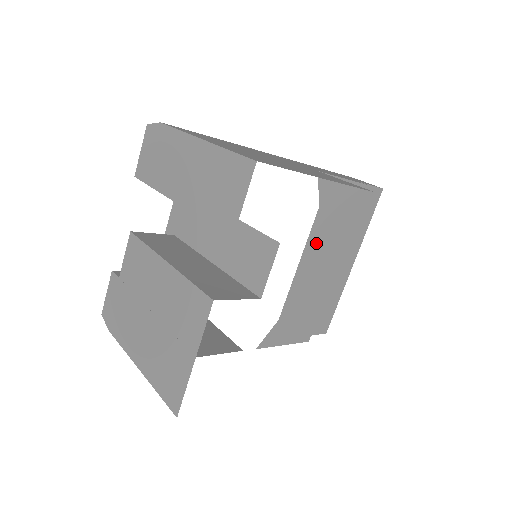
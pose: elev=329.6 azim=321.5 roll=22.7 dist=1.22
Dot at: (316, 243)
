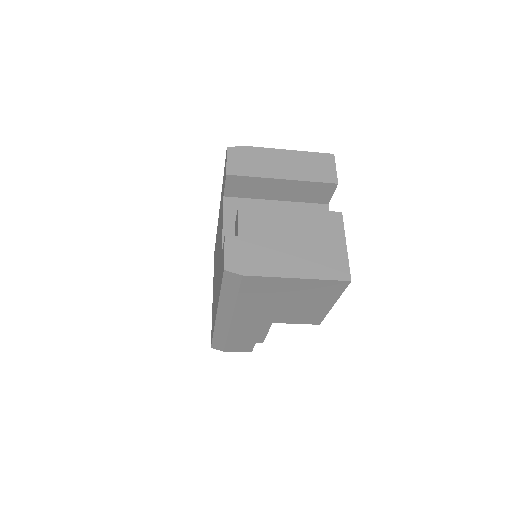
Dot at: occluded
